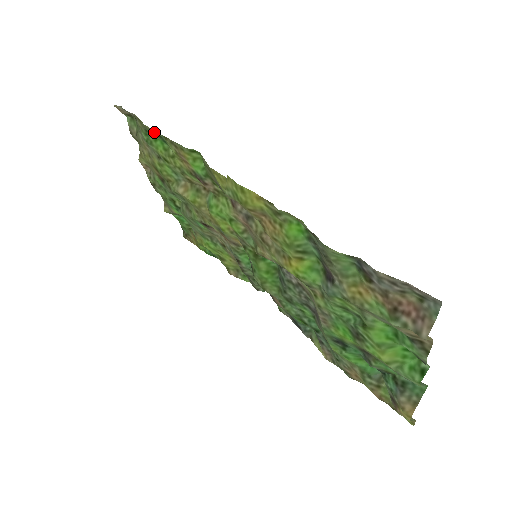
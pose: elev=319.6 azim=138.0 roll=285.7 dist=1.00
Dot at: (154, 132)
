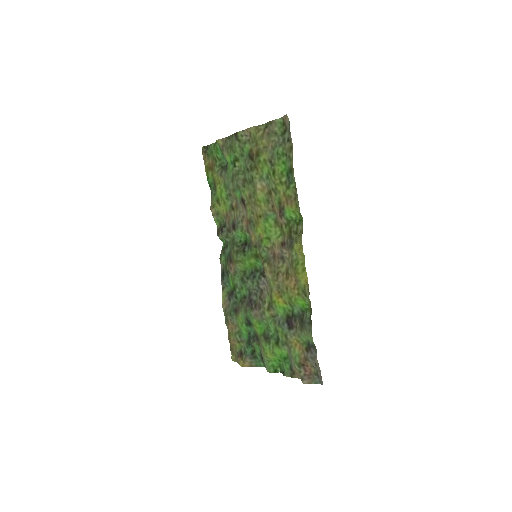
Dot at: (291, 168)
